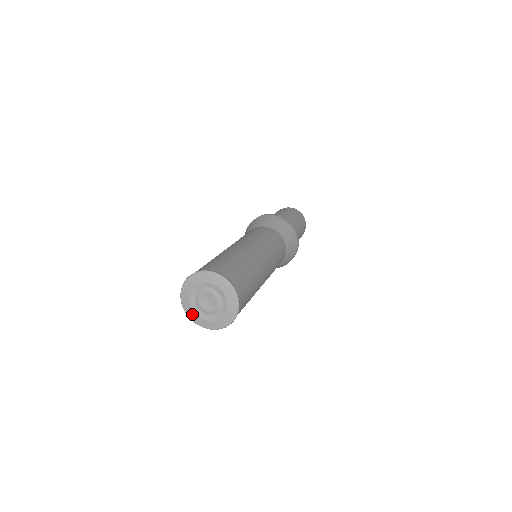
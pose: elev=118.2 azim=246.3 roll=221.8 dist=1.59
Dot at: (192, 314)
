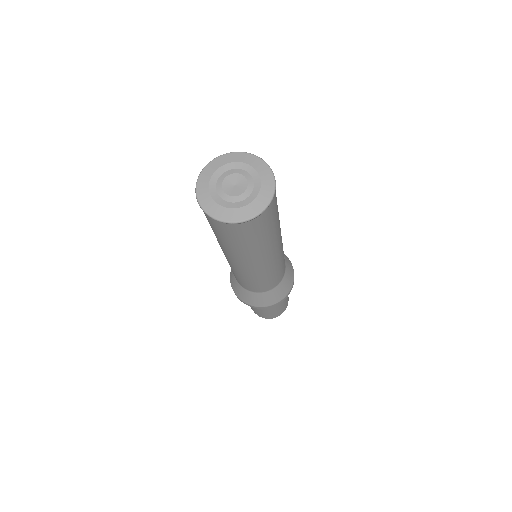
Dot at: (215, 208)
